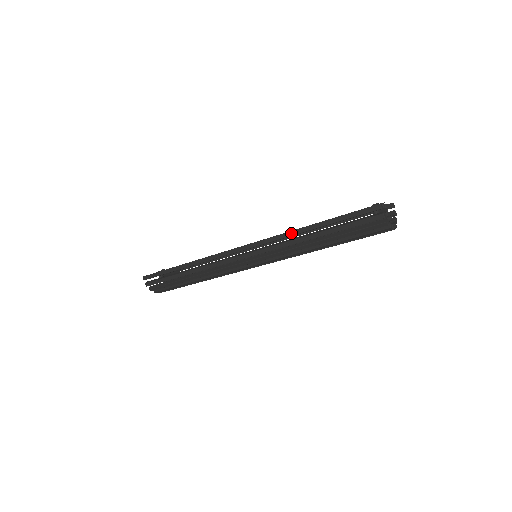
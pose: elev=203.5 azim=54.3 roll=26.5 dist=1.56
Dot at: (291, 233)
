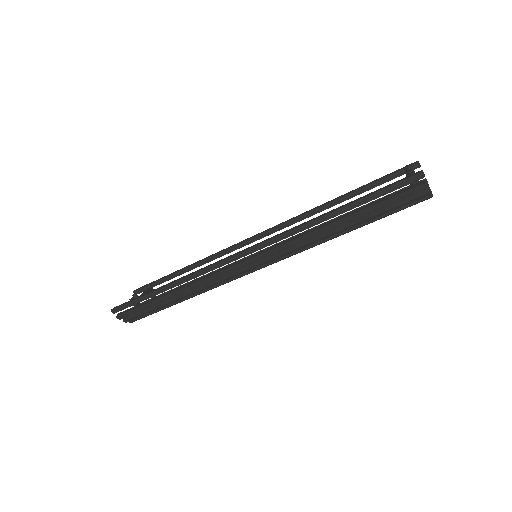
Dot at: (306, 226)
